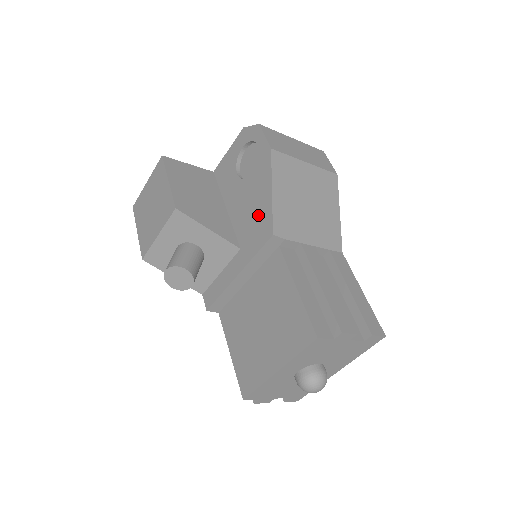
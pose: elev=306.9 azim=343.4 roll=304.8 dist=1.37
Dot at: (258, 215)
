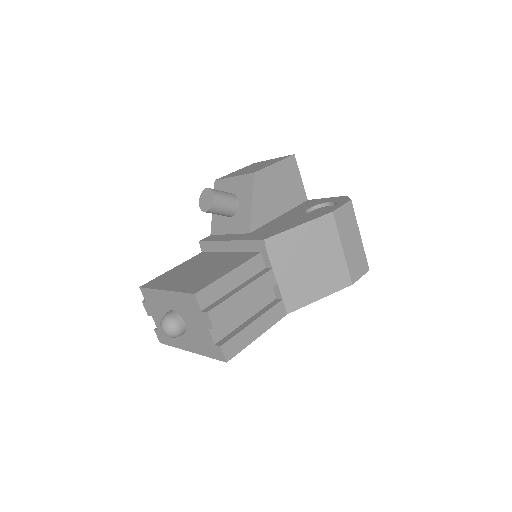
Dot at: (278, 228)
